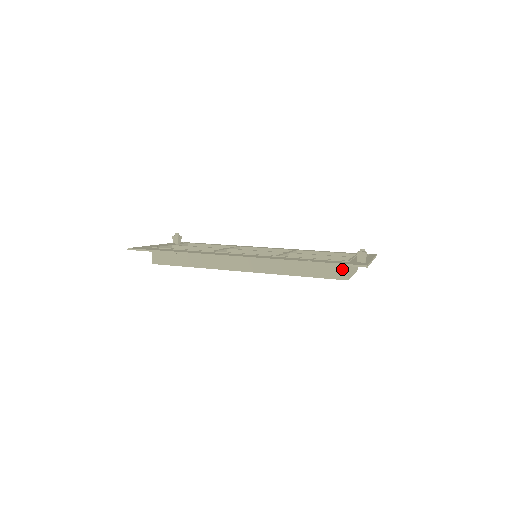
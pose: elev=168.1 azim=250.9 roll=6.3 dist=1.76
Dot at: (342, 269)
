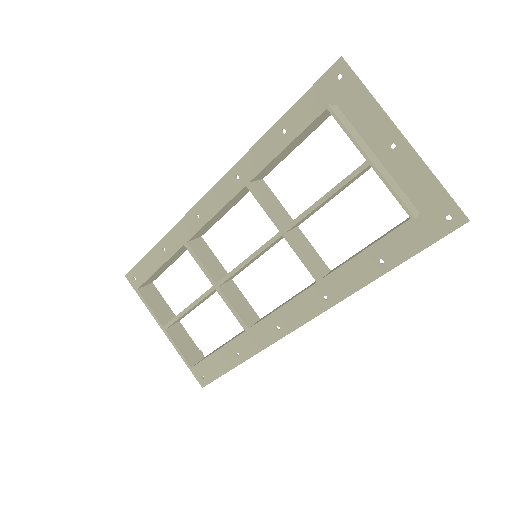
Dot at: occluded
